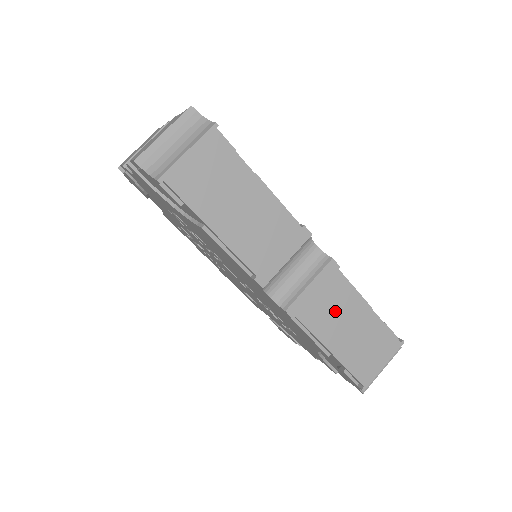
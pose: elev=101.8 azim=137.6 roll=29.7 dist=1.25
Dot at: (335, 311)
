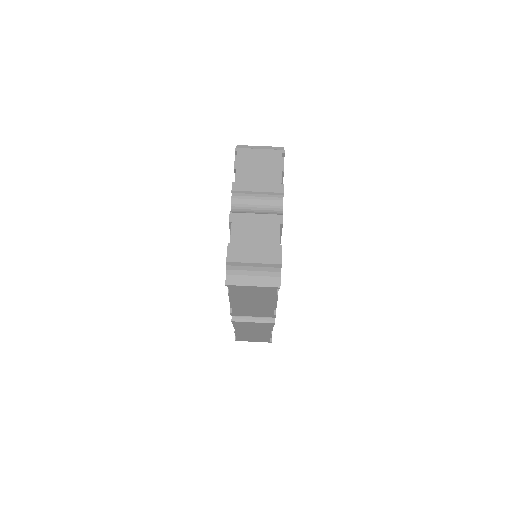
Dot at: (254, 329)
